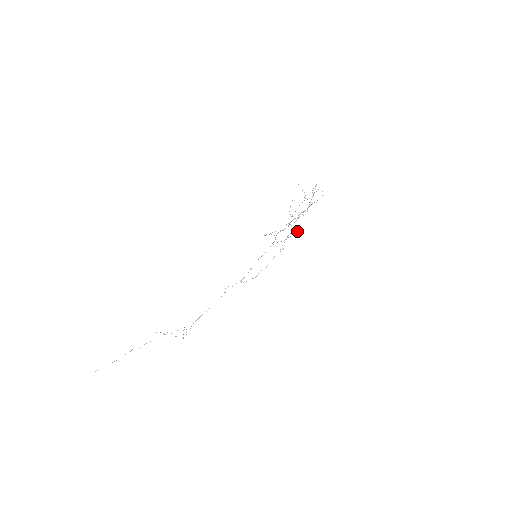
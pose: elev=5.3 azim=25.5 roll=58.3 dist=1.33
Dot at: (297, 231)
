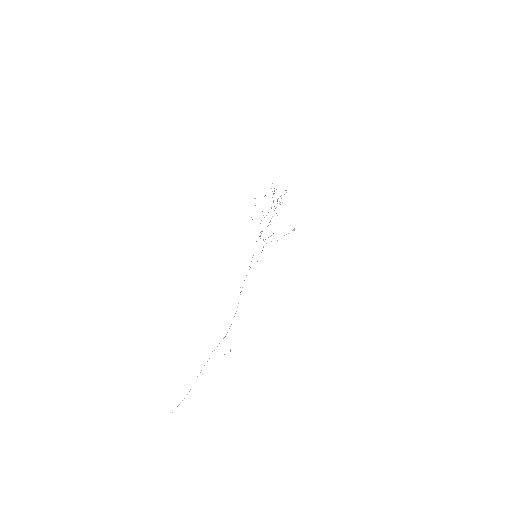
Dot at: occluded
